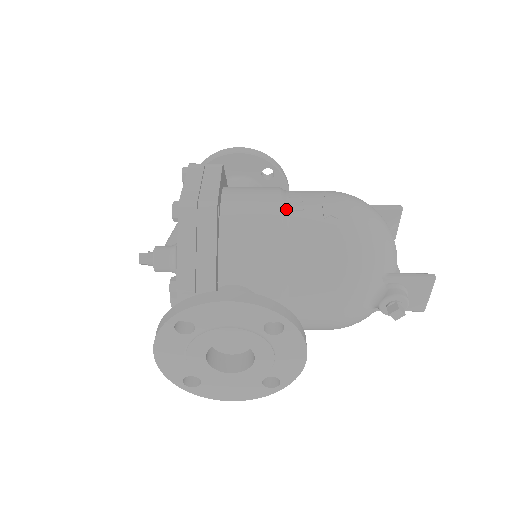
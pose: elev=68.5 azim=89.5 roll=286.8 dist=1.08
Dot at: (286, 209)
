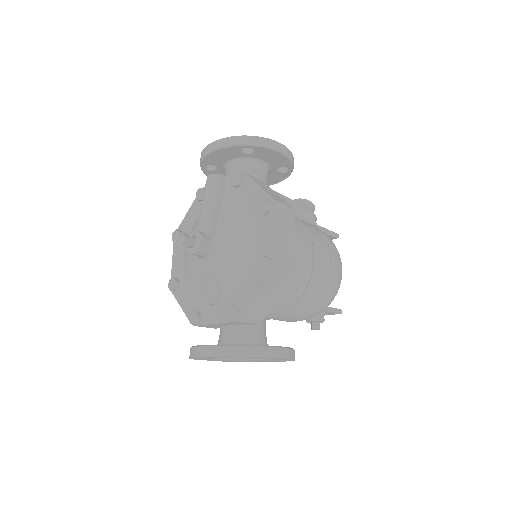
Dot at: (313, 266)
